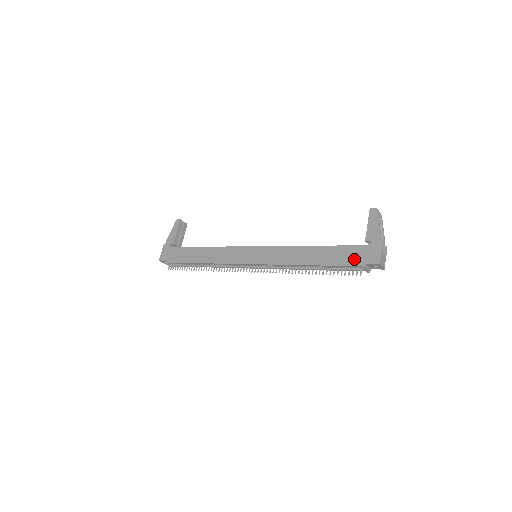
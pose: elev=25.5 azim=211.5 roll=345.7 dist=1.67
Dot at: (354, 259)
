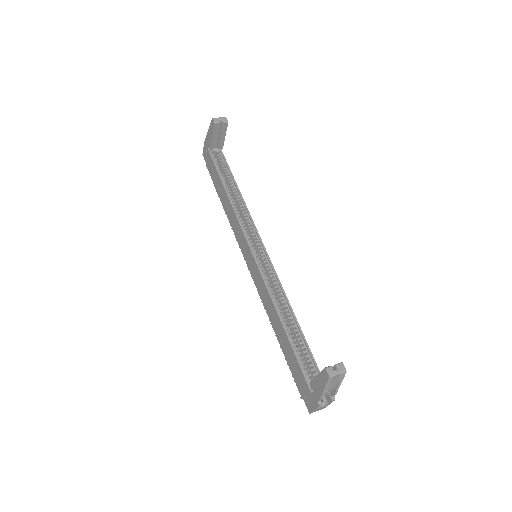
Dot at: (298, 381)
